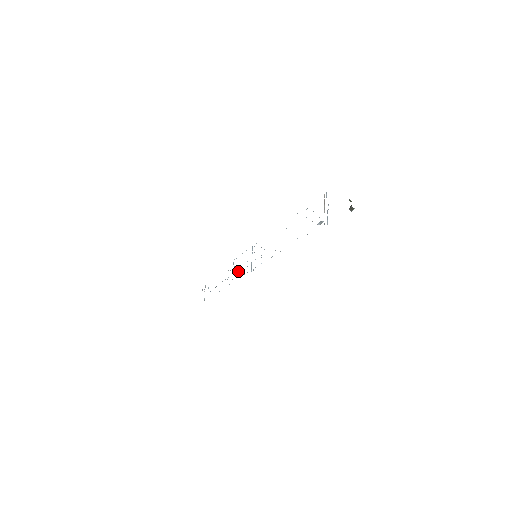
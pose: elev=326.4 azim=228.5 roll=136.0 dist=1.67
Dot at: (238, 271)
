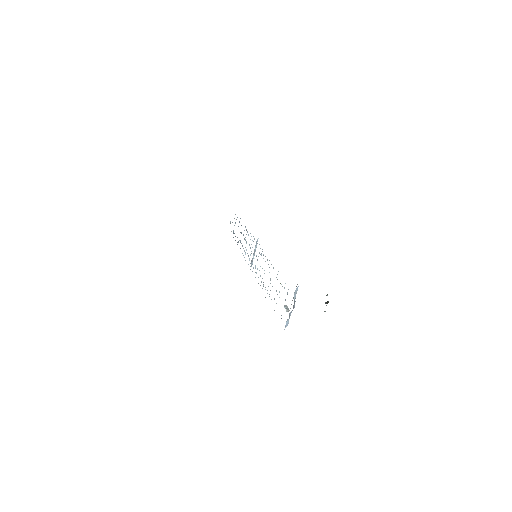
Dot at: (246, 249)
